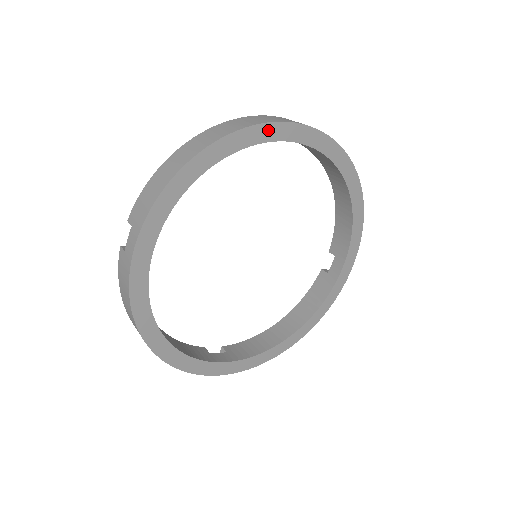
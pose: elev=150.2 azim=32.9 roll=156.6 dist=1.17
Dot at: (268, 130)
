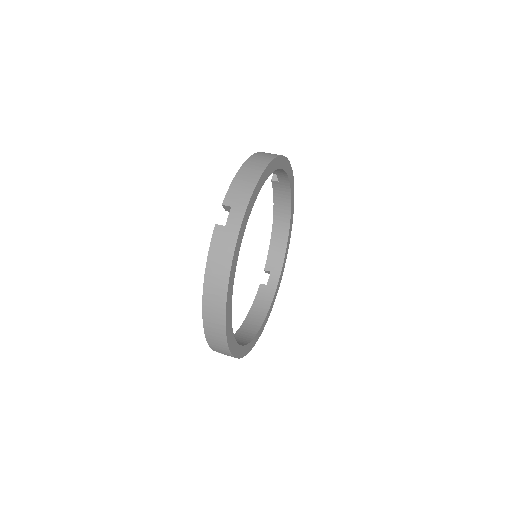
Dot at: (284, 162)
